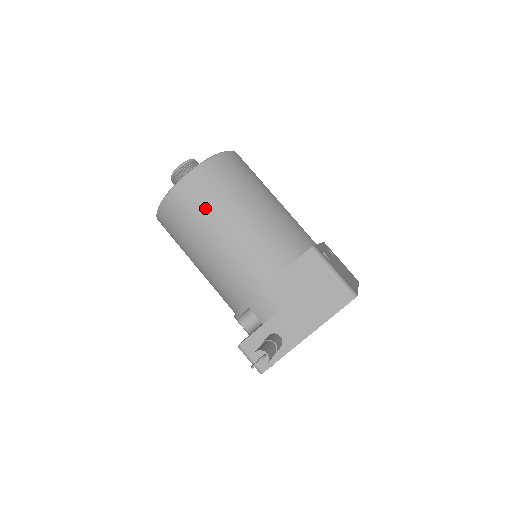
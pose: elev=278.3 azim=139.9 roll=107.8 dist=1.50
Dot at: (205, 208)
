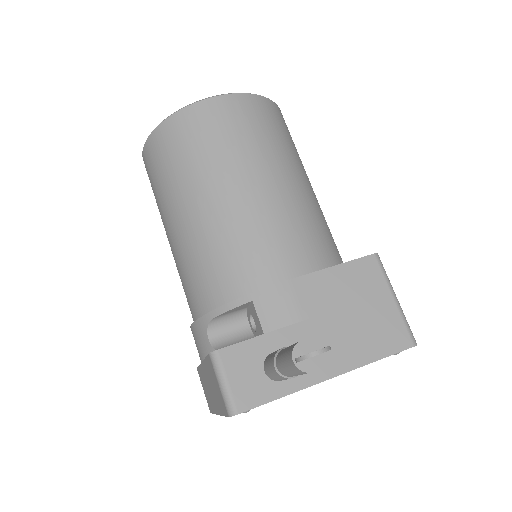
Dot at: (247, 141)
